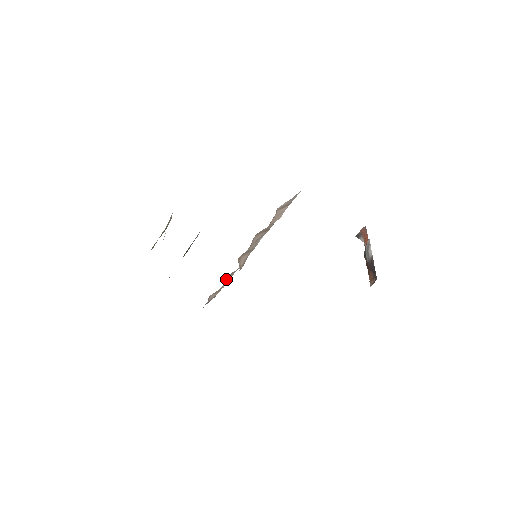
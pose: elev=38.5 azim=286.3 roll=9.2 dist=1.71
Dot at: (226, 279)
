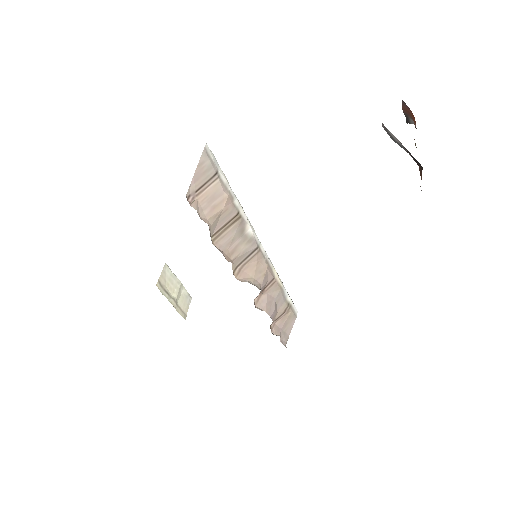
Dot at: (264, 298)
